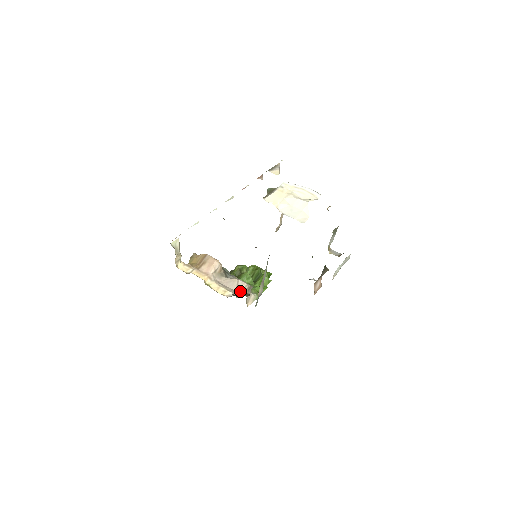
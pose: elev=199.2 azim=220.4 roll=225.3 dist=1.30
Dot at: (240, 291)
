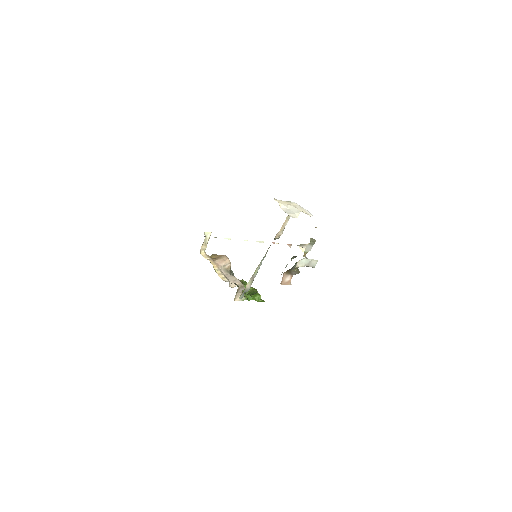
Dot at: (234, 285)
